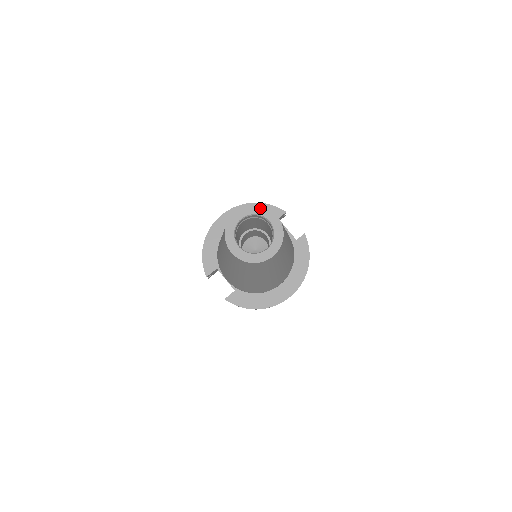
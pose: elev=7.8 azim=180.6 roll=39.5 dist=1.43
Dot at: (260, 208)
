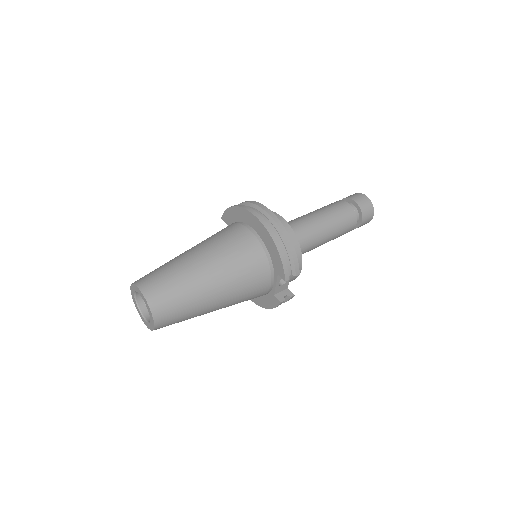
Dot at: (150, 310)
